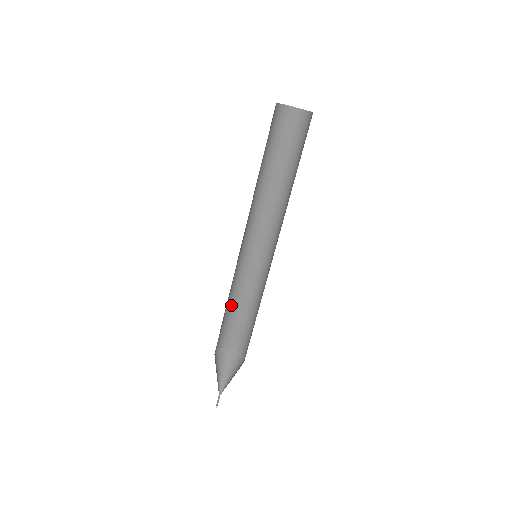
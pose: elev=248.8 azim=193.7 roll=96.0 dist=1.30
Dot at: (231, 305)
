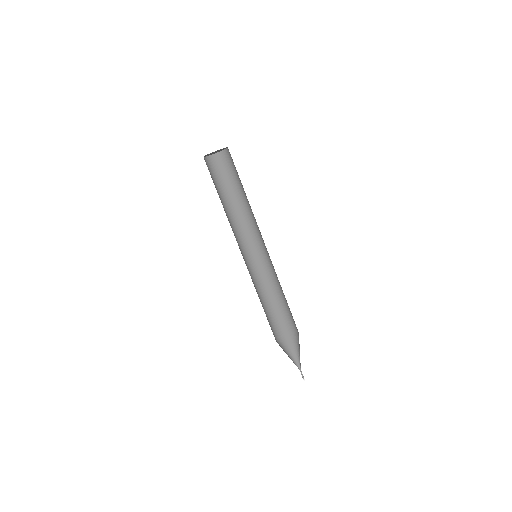
Dot at: (270, 298)
